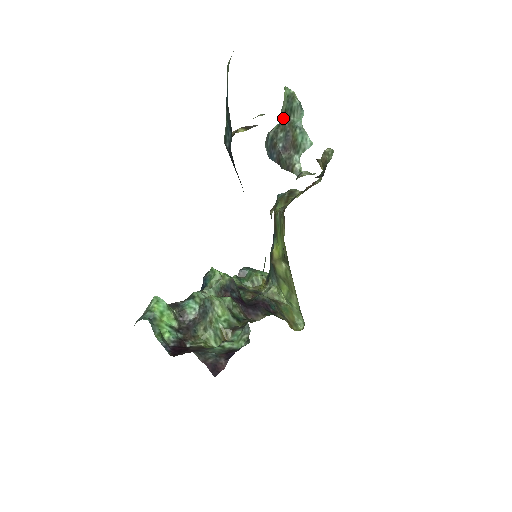
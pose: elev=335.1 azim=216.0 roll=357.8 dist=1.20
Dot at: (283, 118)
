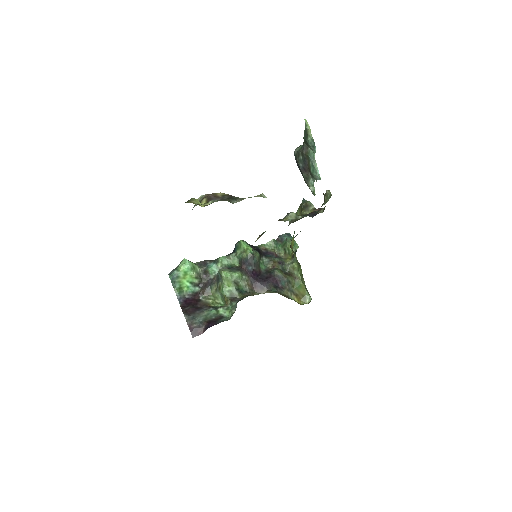
Dot at: (304, 144)
